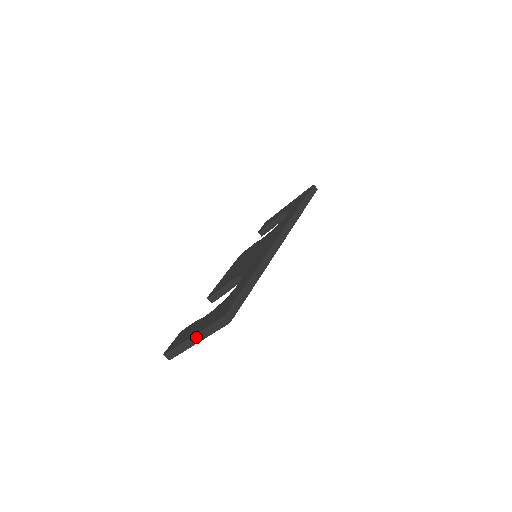
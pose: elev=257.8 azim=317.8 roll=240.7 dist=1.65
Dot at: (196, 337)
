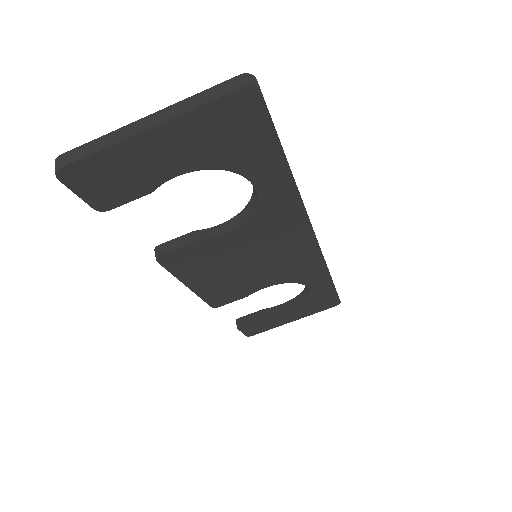
Dot at: (161, 114)
